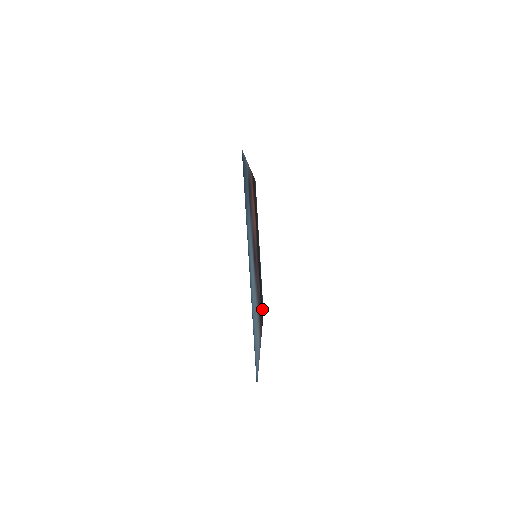
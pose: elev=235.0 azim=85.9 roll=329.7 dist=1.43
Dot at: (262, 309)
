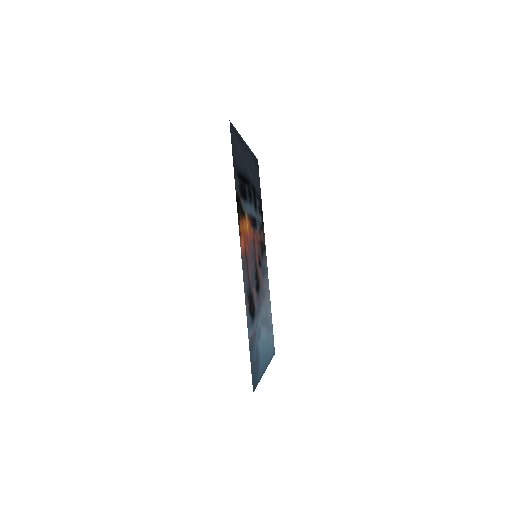
Dot at: (258, 184)
